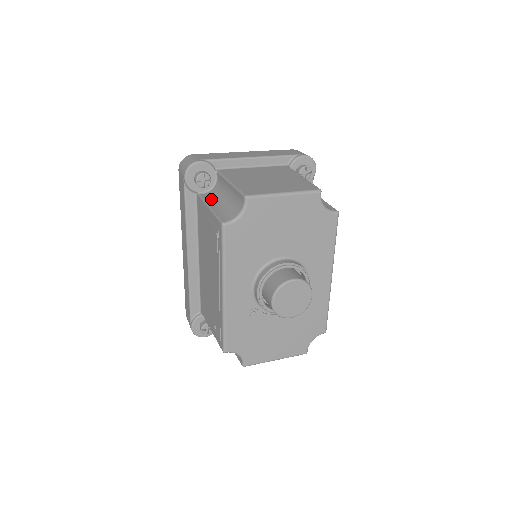
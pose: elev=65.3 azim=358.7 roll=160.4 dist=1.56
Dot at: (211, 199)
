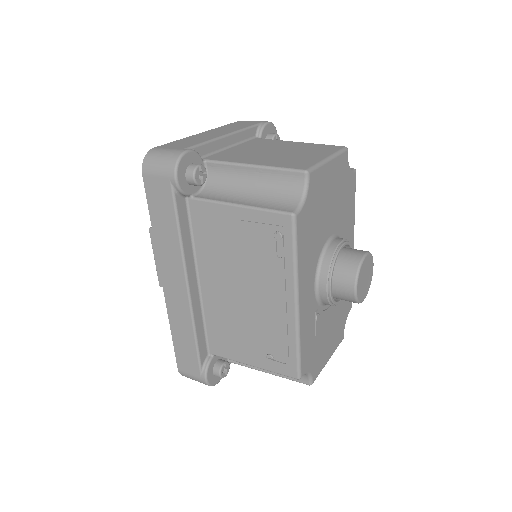
Dot at: (222, 196)
